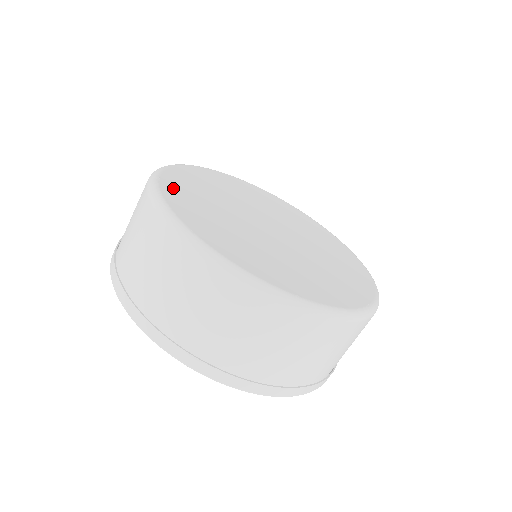
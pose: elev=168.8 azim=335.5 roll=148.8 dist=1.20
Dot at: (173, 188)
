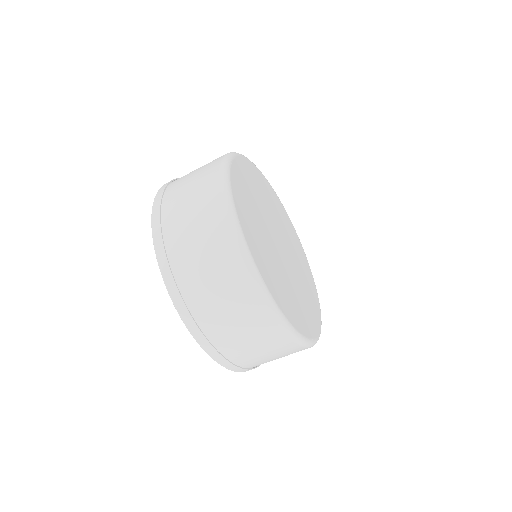
Dot at: (237, 177)
